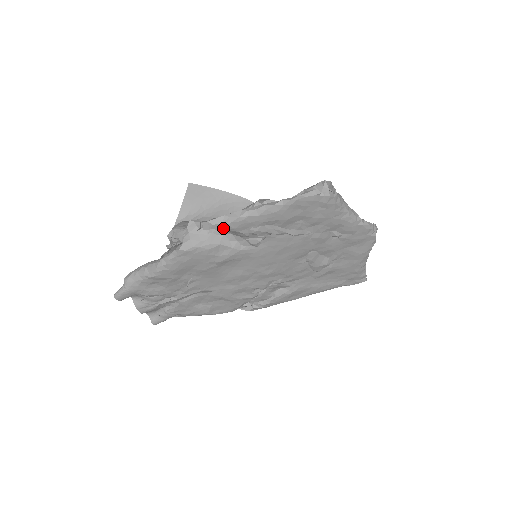
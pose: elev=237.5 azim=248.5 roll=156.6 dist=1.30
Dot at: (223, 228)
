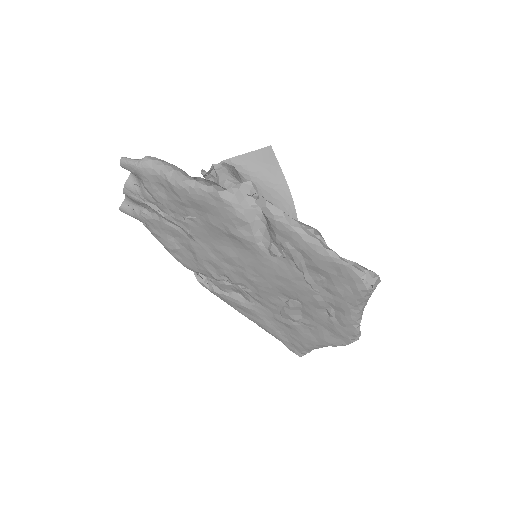
Dot at: (270, 218)
